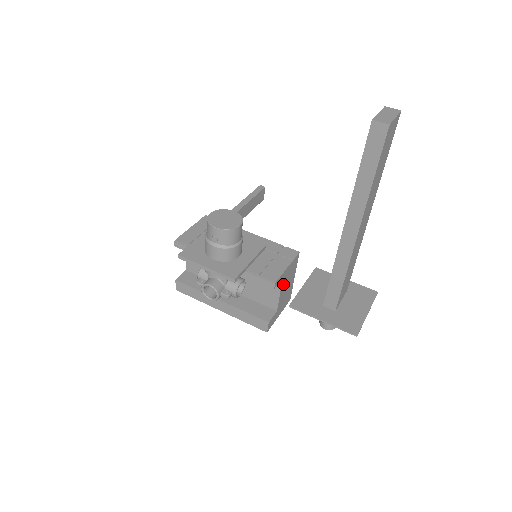
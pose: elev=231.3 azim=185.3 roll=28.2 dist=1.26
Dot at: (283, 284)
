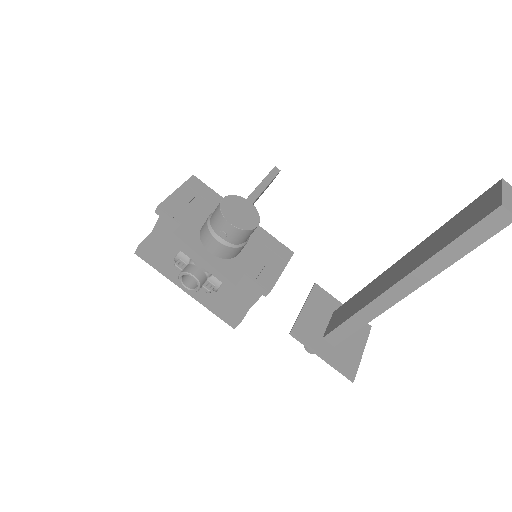
Dot at: occluded
